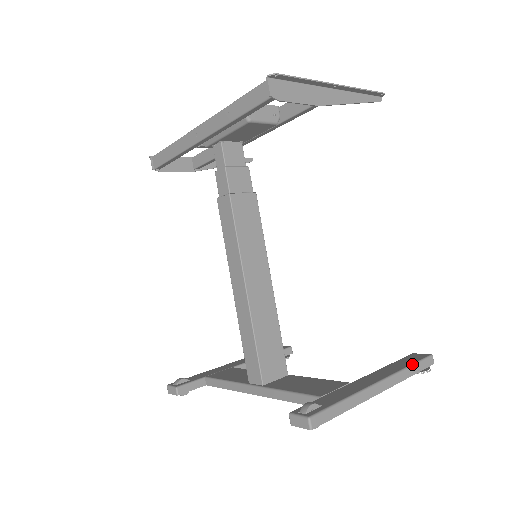
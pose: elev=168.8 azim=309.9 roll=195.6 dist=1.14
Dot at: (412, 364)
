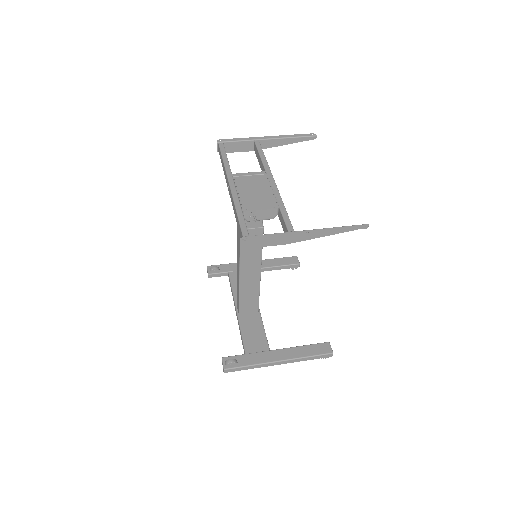
Dot at: (312, 356)
